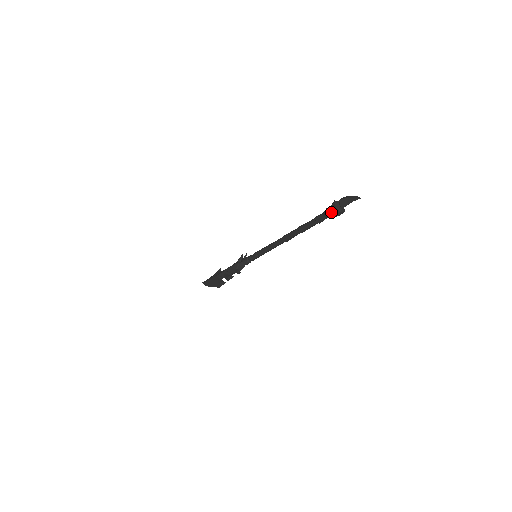
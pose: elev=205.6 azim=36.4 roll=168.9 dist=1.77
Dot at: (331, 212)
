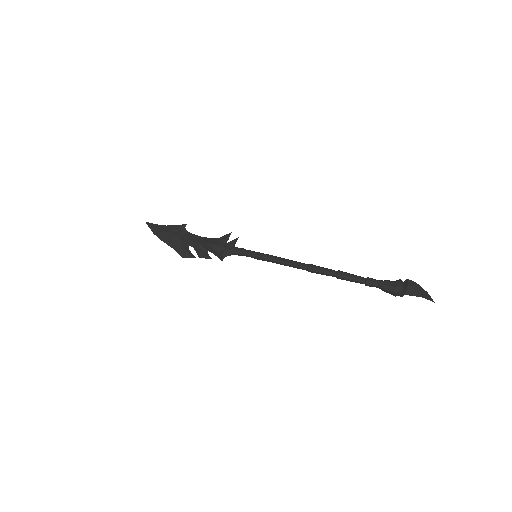
Dot at: (392, 292)
